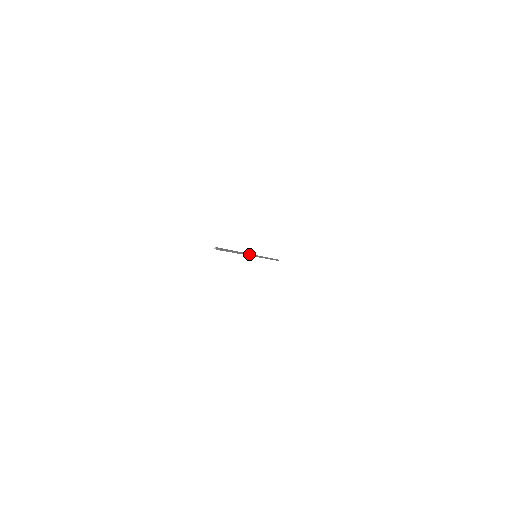
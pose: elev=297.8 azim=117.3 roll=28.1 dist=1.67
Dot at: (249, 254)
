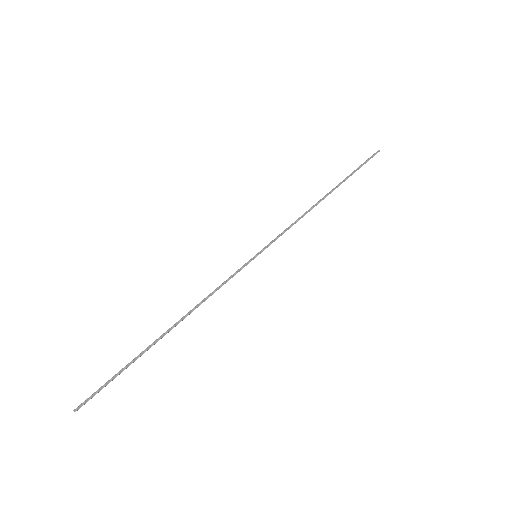
Dot at: (220, 287)
